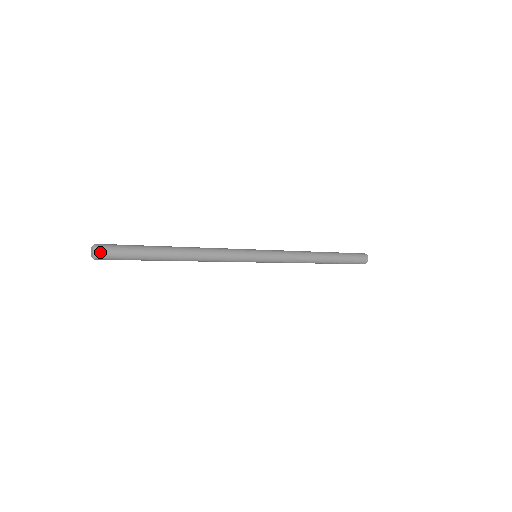
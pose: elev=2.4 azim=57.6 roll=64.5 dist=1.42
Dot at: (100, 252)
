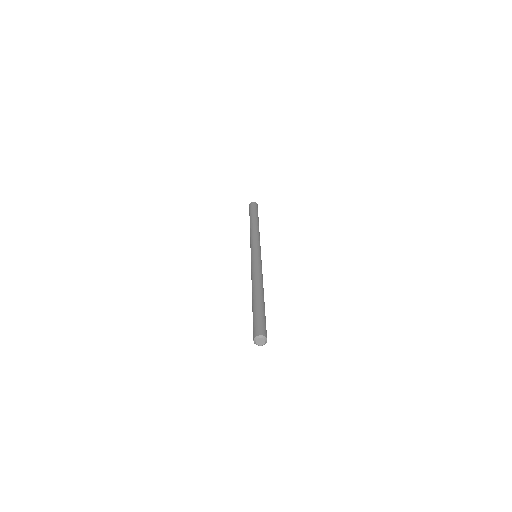
Dot at: occluded
